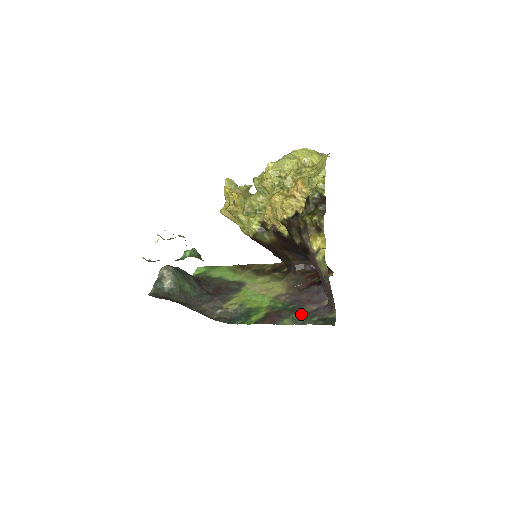
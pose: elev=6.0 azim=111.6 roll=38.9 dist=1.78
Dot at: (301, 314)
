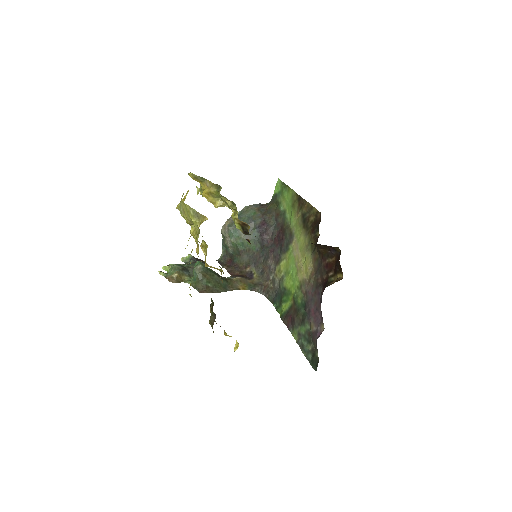
Dot at: (304, 331)
